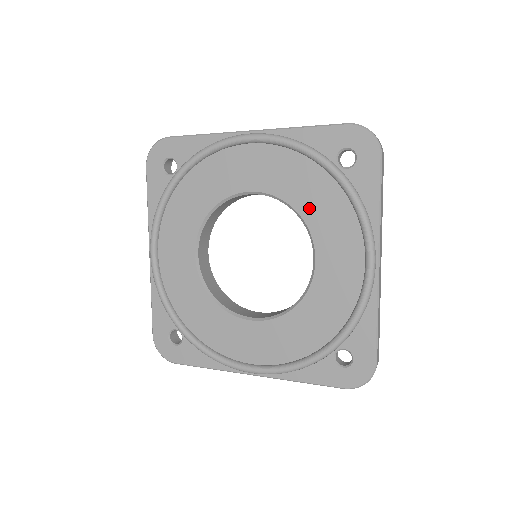
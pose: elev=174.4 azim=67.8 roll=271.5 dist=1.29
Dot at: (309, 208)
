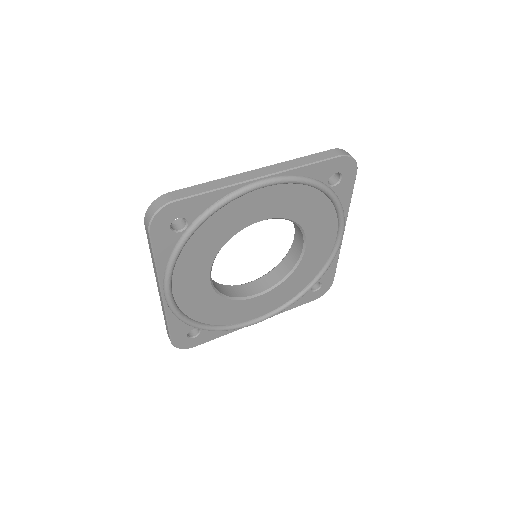
Dot at: (305, 218)
